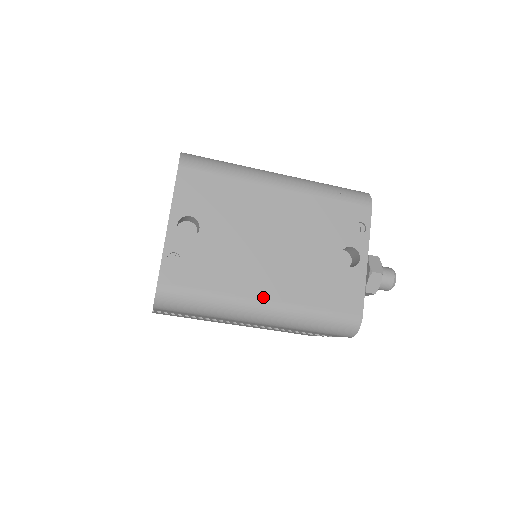
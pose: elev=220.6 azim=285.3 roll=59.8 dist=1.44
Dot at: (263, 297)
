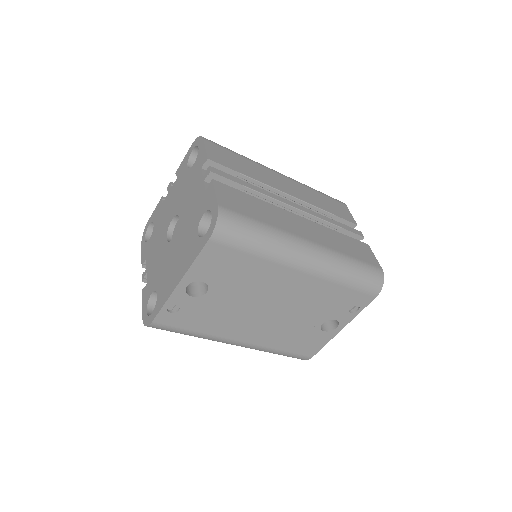
Dot at: (240, 340)
